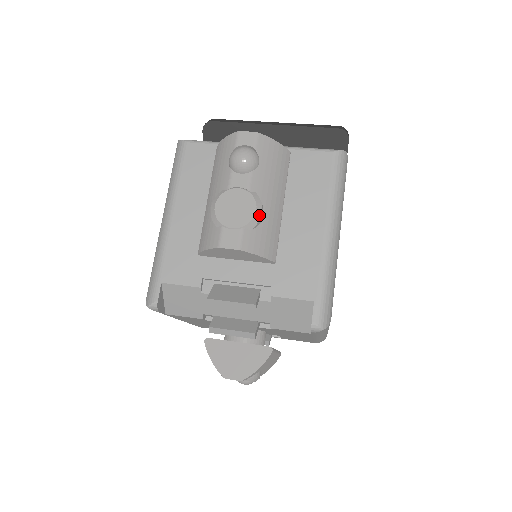
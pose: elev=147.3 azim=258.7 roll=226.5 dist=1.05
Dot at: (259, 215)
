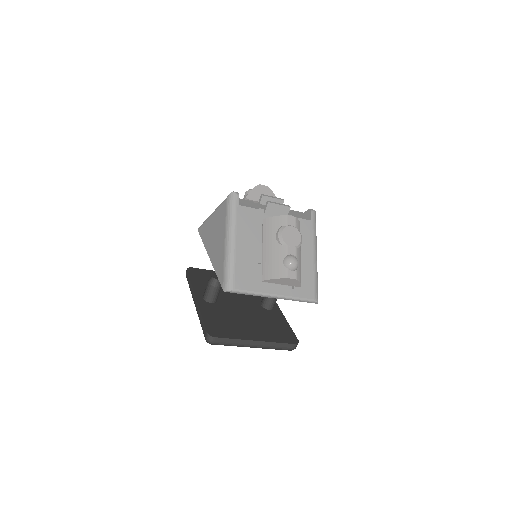
Dot at: occluded
